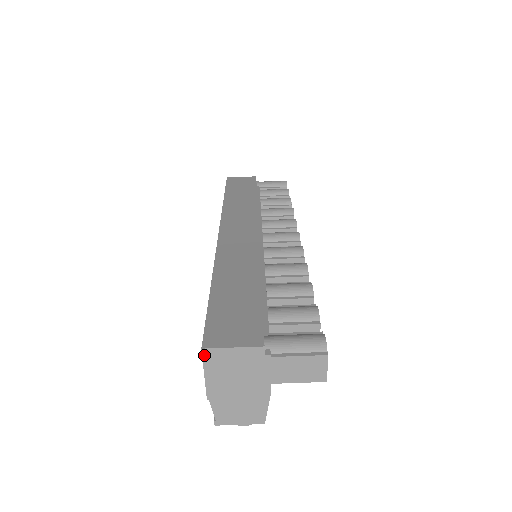
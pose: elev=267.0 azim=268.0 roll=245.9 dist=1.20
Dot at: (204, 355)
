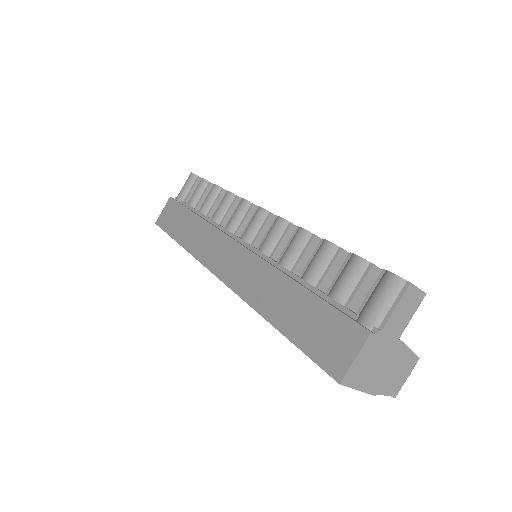
Dot at: (345, 384)
